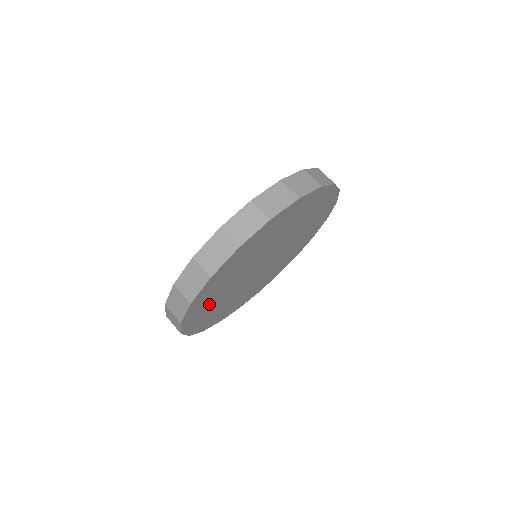
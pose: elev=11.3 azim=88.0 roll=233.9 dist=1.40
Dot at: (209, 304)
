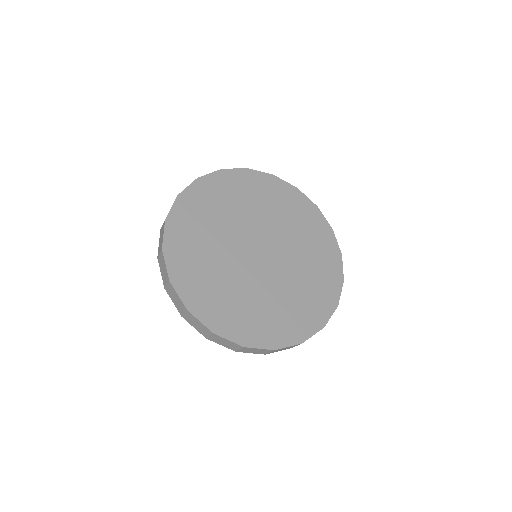
Dot at: (197, 255)
